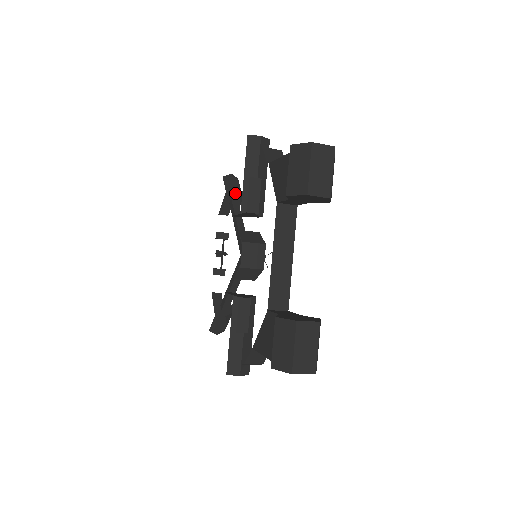
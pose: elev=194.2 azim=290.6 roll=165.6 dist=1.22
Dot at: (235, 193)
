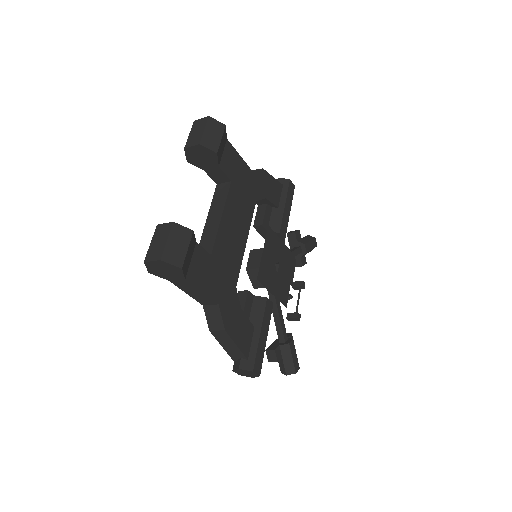
Dot at: (296, 241)
